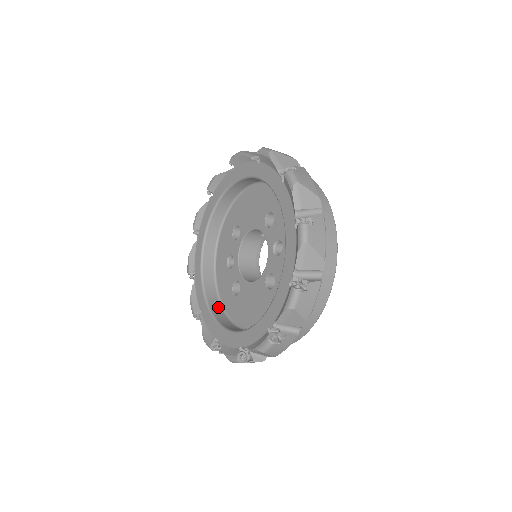
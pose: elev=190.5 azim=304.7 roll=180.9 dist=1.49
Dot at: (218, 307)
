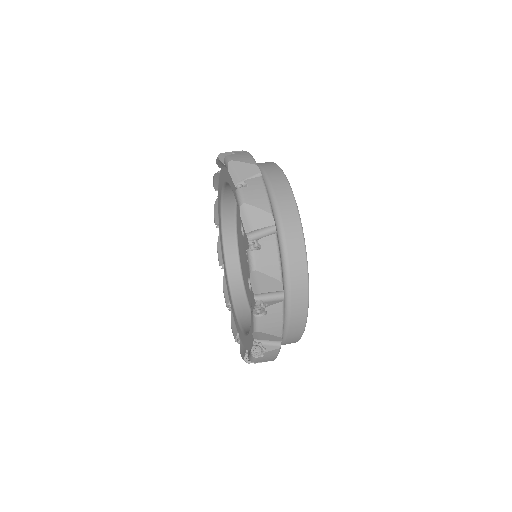
Dot at: (231, 207)
